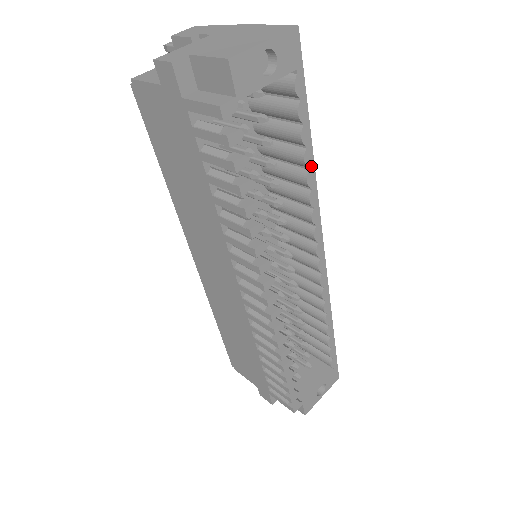
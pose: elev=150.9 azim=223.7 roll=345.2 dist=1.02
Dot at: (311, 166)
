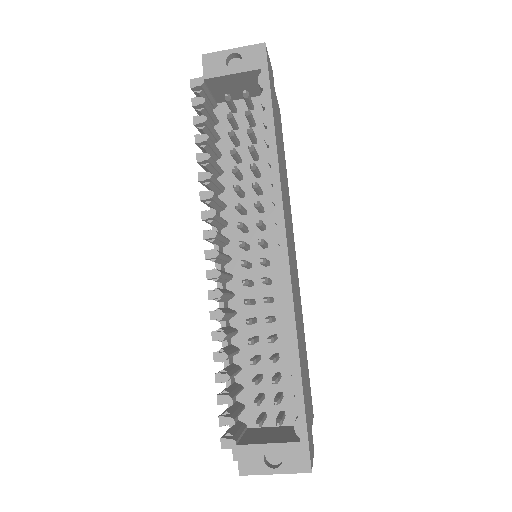
Dot at: (272, 145)
